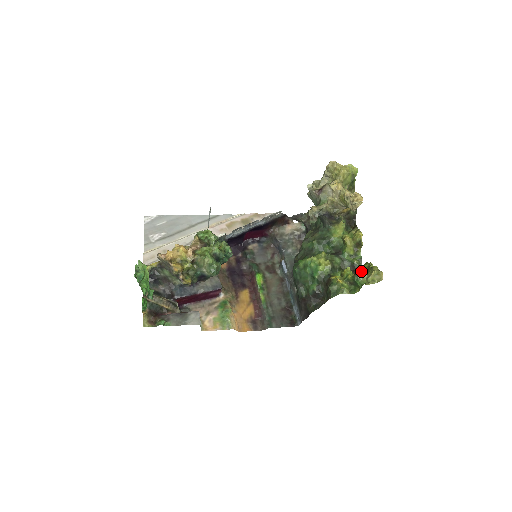
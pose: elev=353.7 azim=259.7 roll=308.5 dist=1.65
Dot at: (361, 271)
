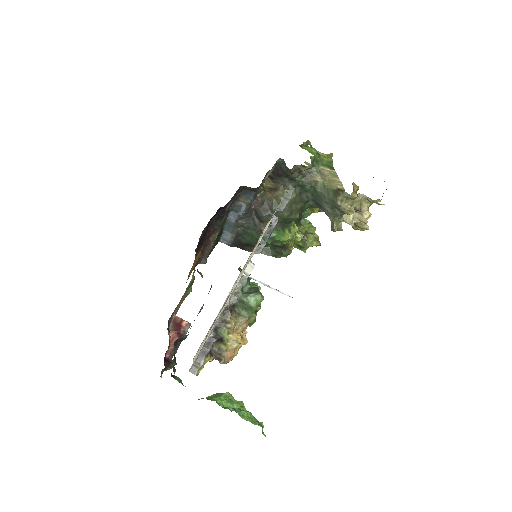
Dot at: (307, 235)
